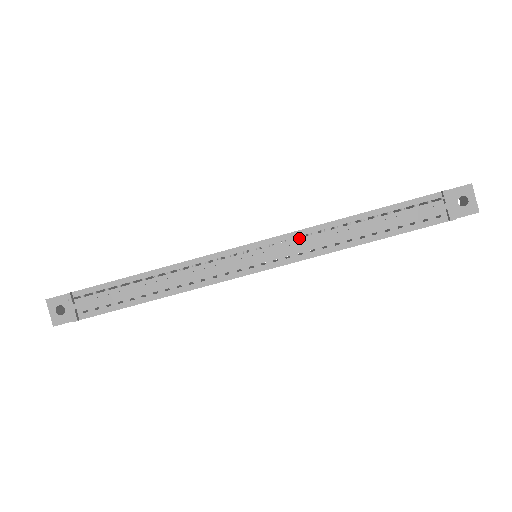
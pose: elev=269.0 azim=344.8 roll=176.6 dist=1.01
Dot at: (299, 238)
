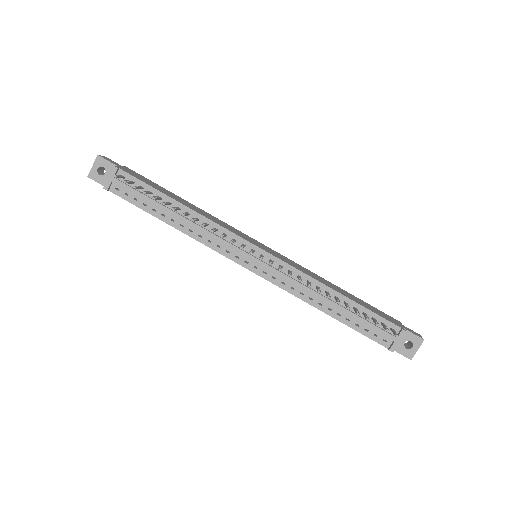
Dot at: (292, 273)
